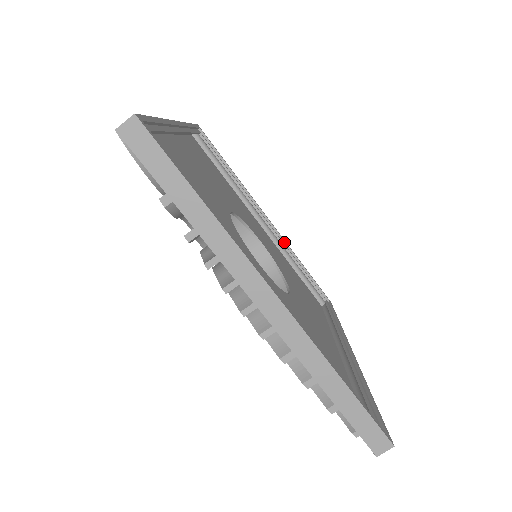
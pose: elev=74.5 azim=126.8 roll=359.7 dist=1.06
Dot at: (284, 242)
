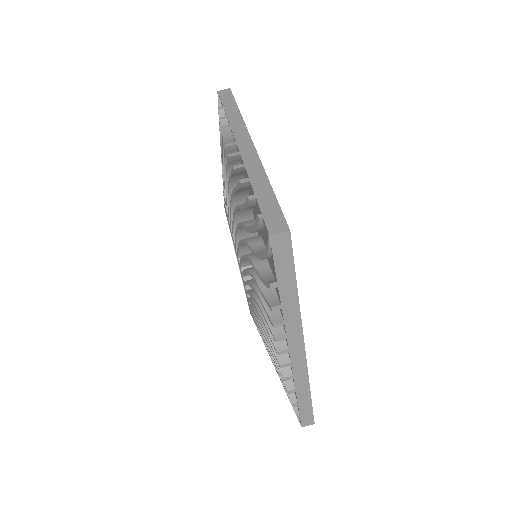
Dot at: occluded
